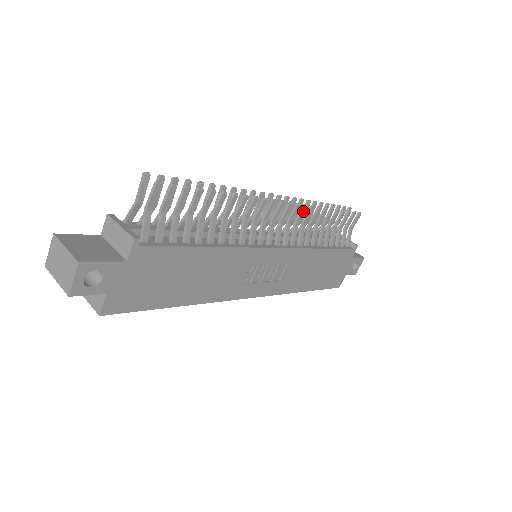
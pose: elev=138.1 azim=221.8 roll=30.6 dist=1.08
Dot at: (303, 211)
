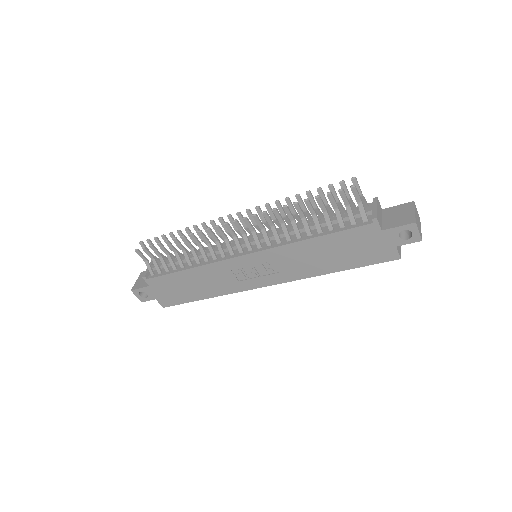
Dot at: (256, 220)
